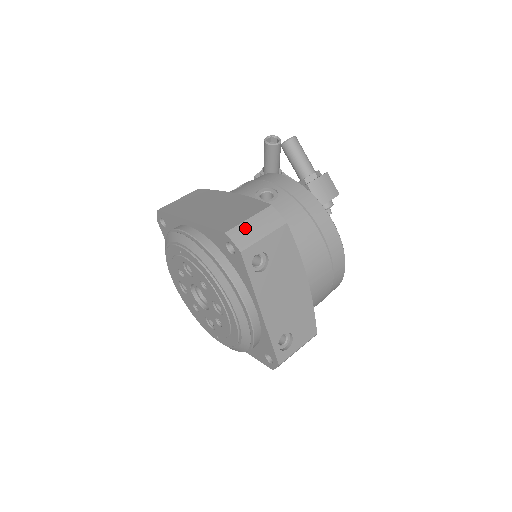
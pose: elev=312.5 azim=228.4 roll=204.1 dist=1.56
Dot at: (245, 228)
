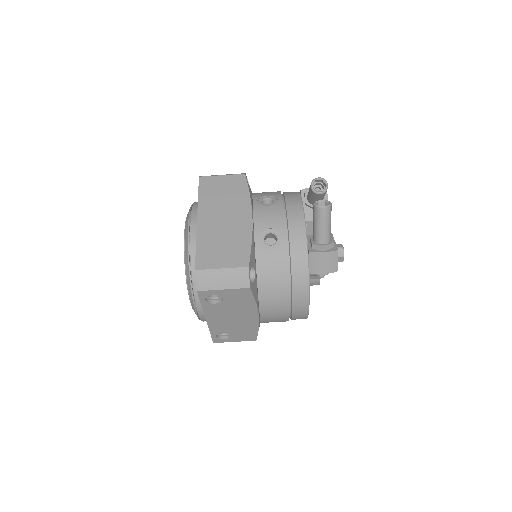
Dot at: (213, 275)
